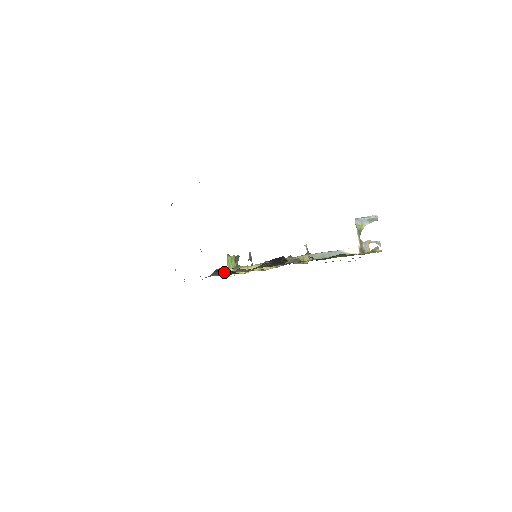
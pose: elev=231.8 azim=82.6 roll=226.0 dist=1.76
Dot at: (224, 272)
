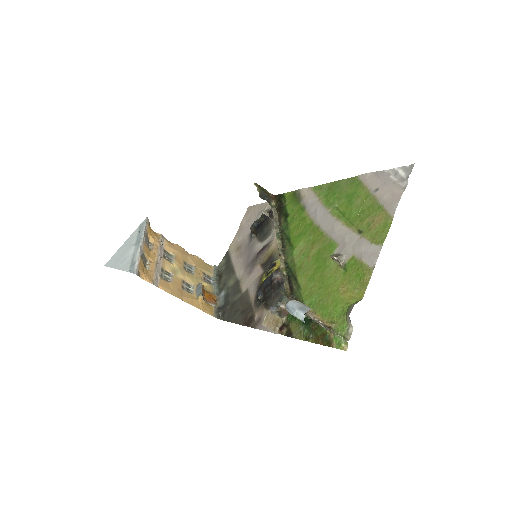
Dot at: (257, 231)
